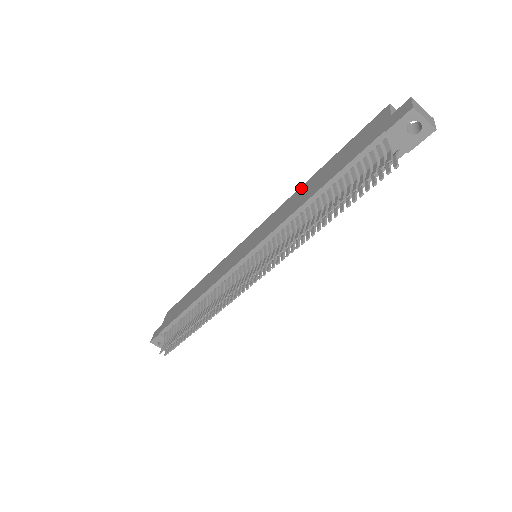
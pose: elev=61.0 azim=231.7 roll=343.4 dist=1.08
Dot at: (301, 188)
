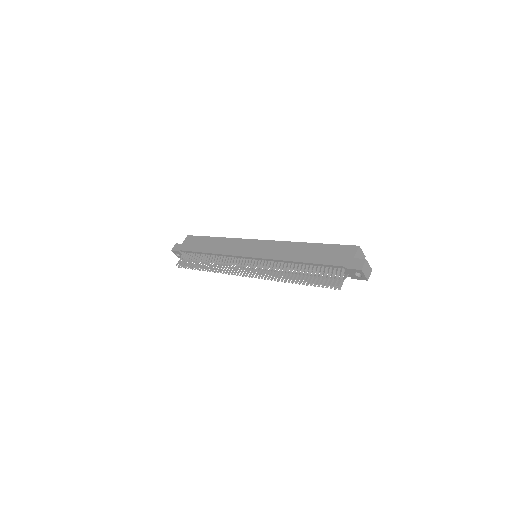
Dot at: (297, 244)
